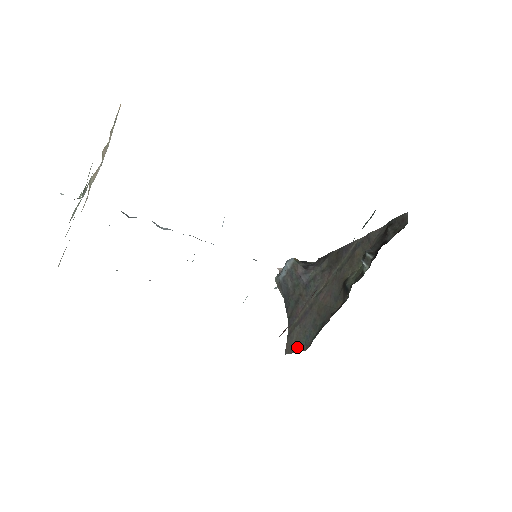
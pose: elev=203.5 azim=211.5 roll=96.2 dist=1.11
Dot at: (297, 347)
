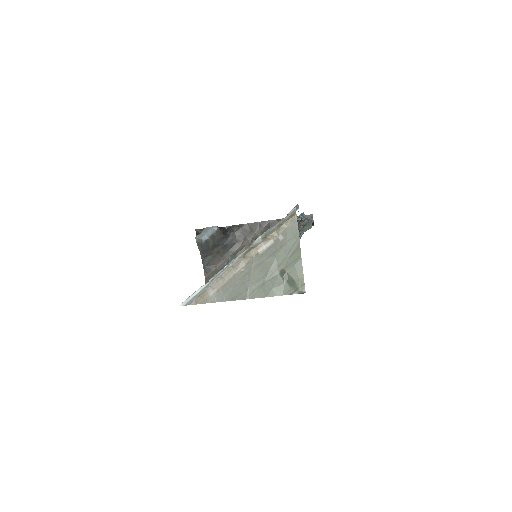
Dot at: occluded
